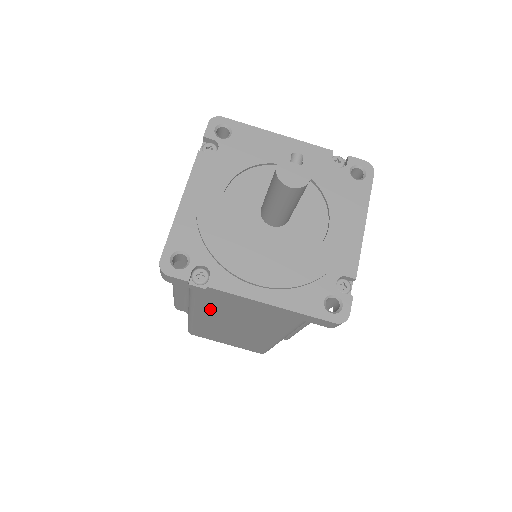
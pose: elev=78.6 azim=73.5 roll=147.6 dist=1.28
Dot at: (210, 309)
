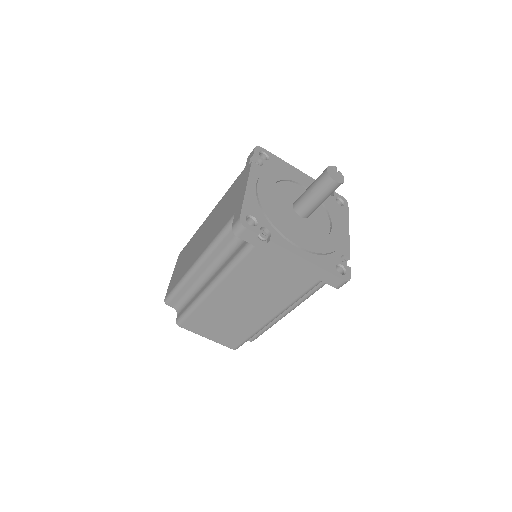
Dot at: (243, 275)
